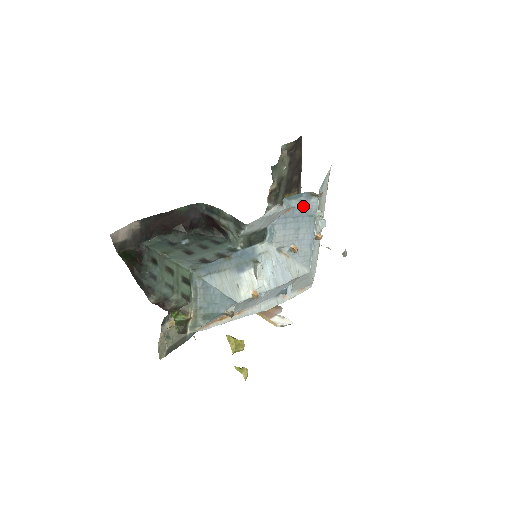
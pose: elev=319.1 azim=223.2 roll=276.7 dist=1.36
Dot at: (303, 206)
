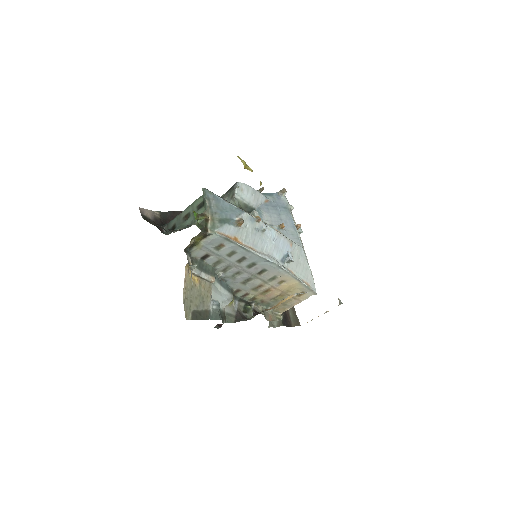
Dot at: (277, 201)
